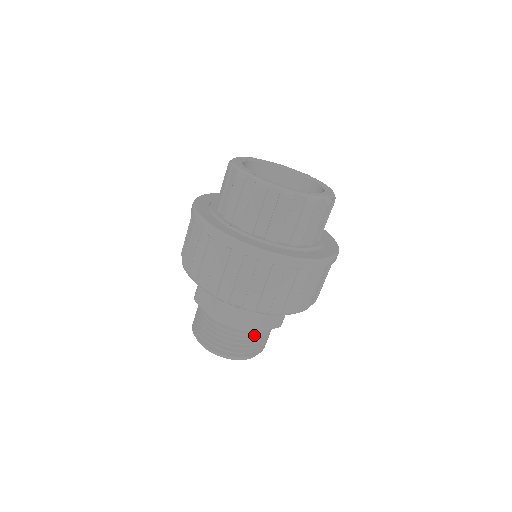
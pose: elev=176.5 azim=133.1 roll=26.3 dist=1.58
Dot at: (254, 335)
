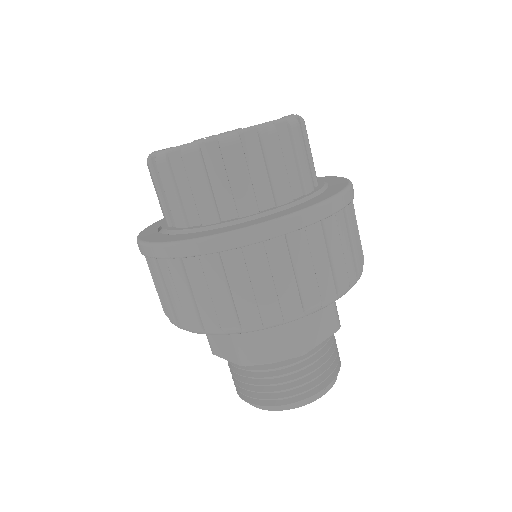
Dot at: (269, 371)
